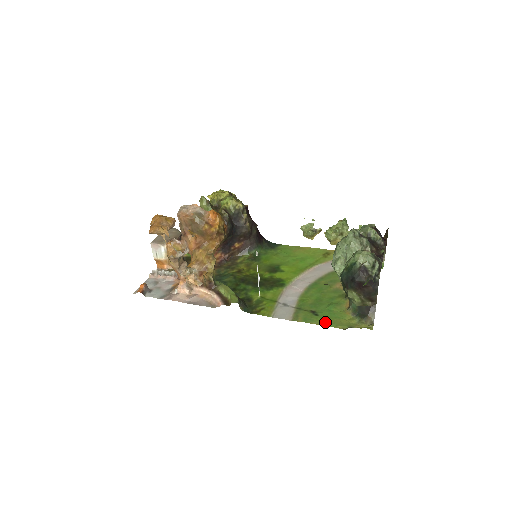
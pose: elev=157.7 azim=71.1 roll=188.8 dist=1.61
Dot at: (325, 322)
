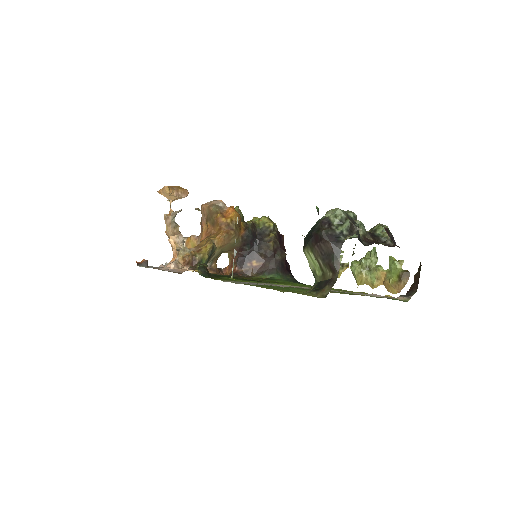
Dot at: (269, 287)
